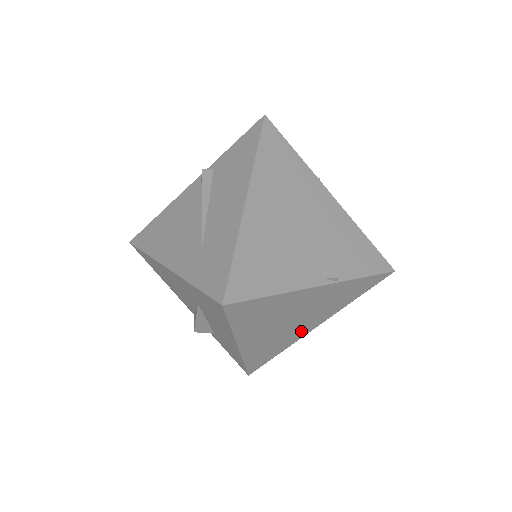
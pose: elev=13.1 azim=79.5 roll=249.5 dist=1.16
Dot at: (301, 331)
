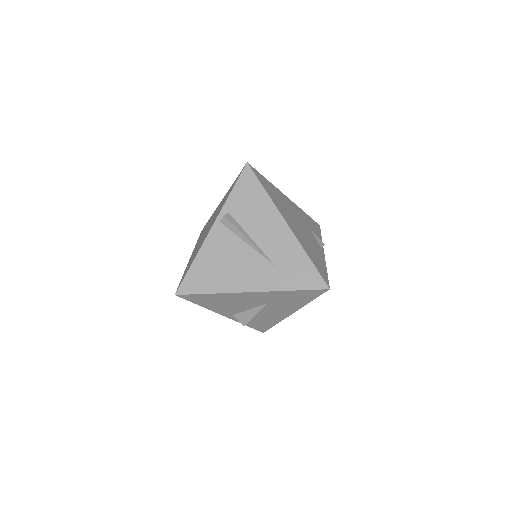
Dot at: occluded
